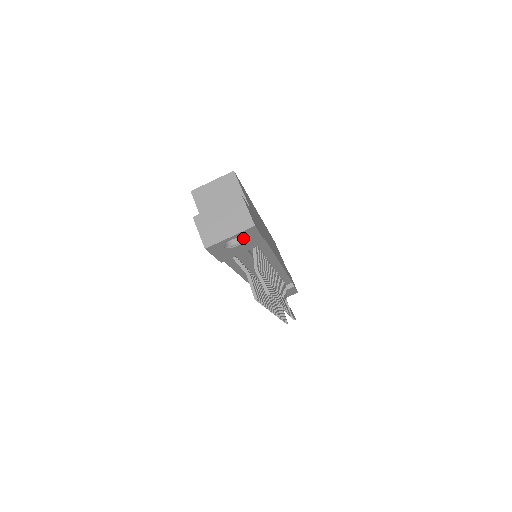
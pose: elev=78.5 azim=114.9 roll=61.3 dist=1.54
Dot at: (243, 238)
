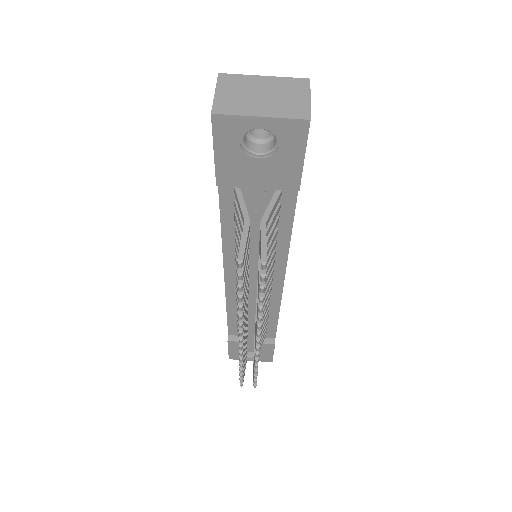
Dot at: (276, 145)
